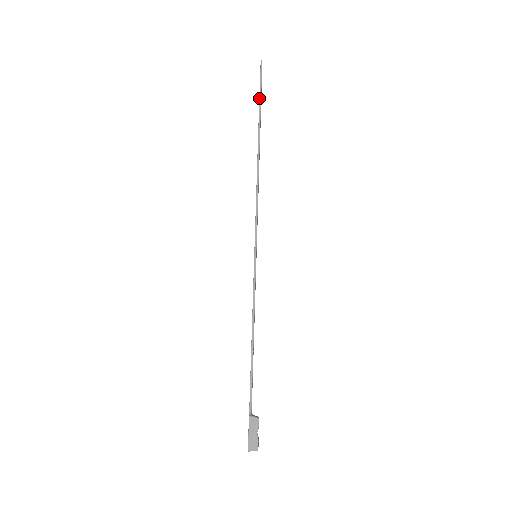
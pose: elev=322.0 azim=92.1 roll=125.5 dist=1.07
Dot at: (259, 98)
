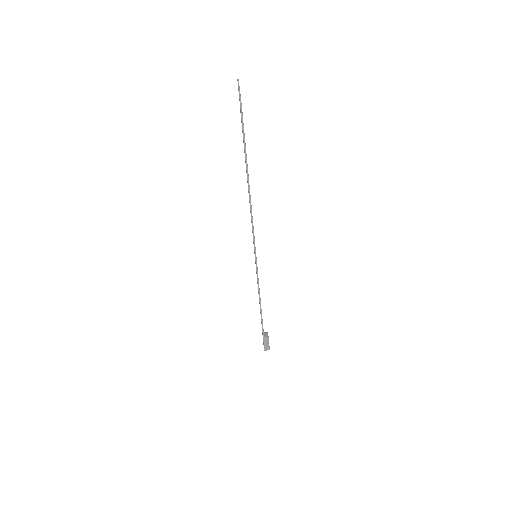
Dot at: (242, 128)
